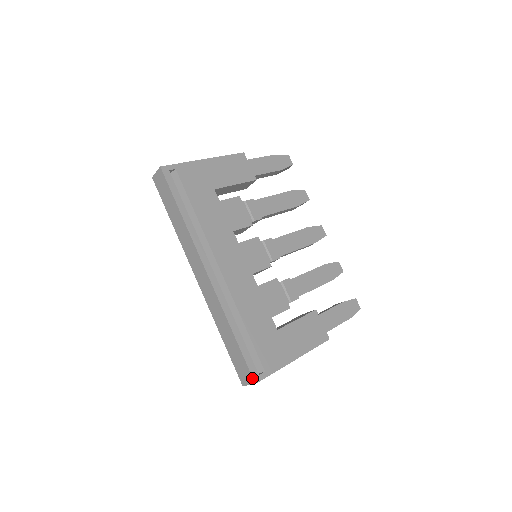
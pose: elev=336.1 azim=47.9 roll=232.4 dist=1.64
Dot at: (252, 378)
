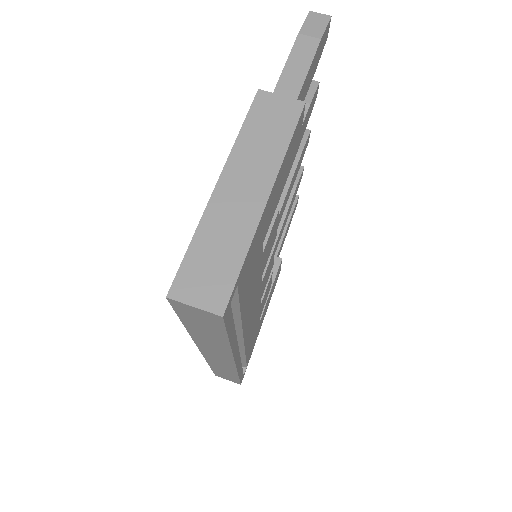
Dot at: (240, 384)
